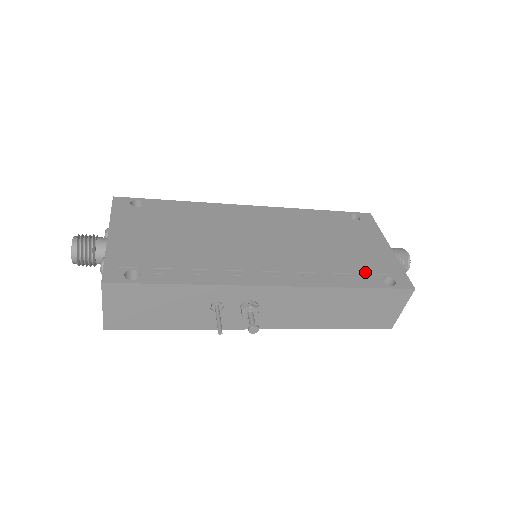
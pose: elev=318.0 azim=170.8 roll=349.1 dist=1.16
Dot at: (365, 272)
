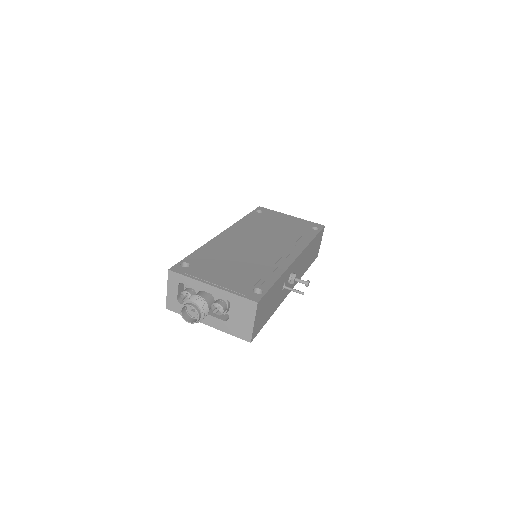
Dot at: (305, 230)
